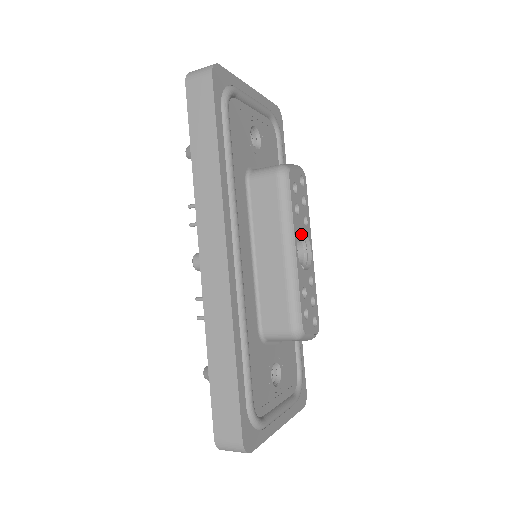
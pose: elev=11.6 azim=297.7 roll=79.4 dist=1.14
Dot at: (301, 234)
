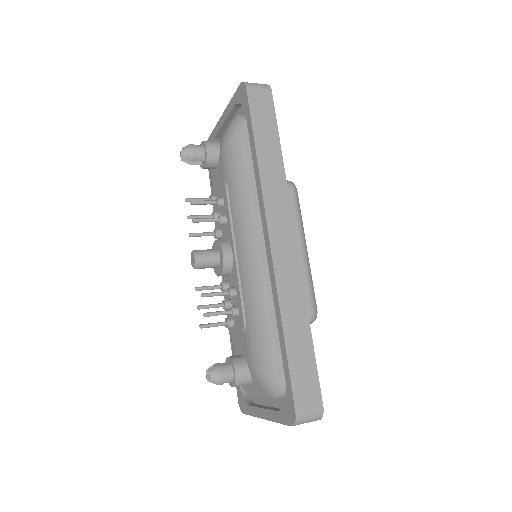
Dot at: occluded
